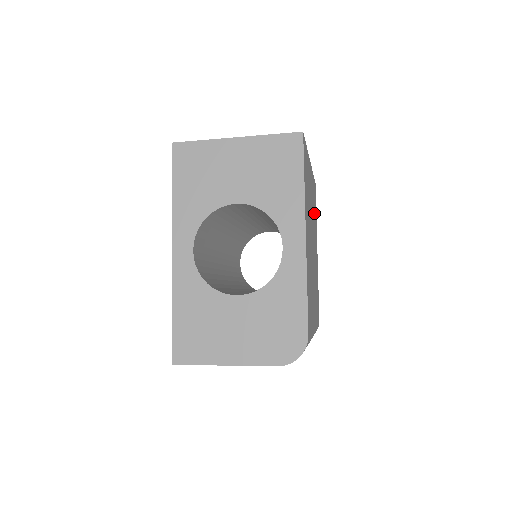
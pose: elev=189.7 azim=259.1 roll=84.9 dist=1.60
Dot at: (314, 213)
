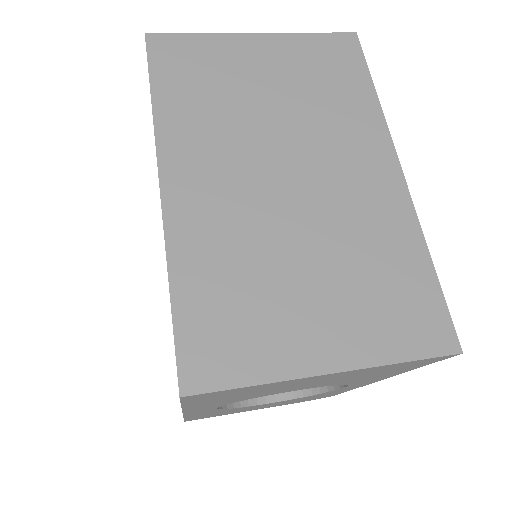
Dot at: occluded
